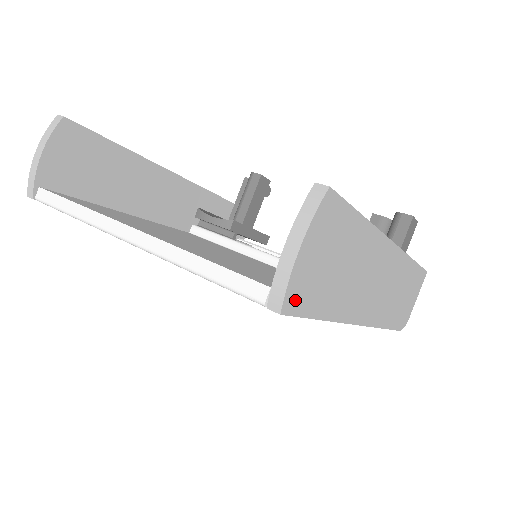
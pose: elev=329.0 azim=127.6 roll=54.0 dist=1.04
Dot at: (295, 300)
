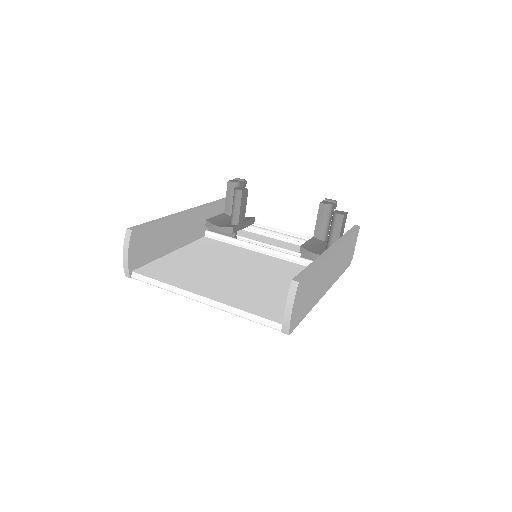
Dot at: (293, 325)
